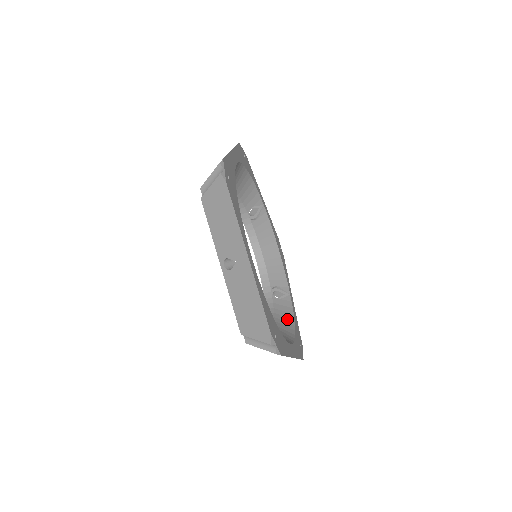
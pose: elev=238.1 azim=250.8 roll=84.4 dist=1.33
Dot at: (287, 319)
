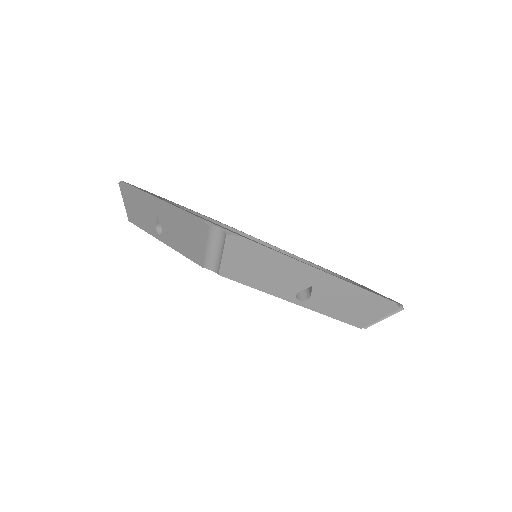
Dot at: occluded
